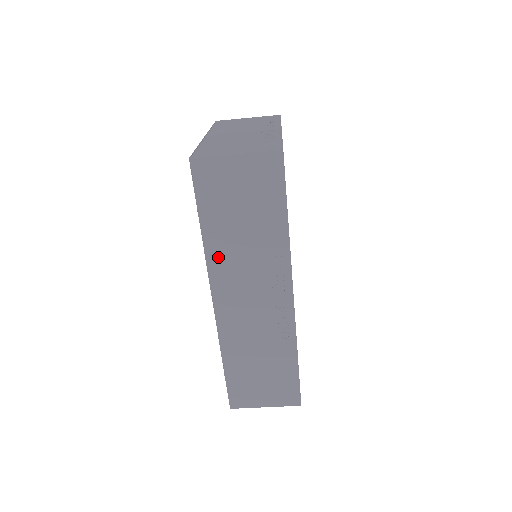
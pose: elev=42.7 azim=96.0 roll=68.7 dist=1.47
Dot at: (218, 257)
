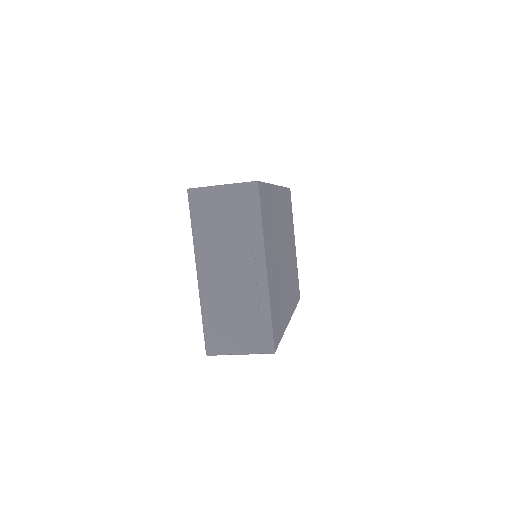
Dot at: occluded
